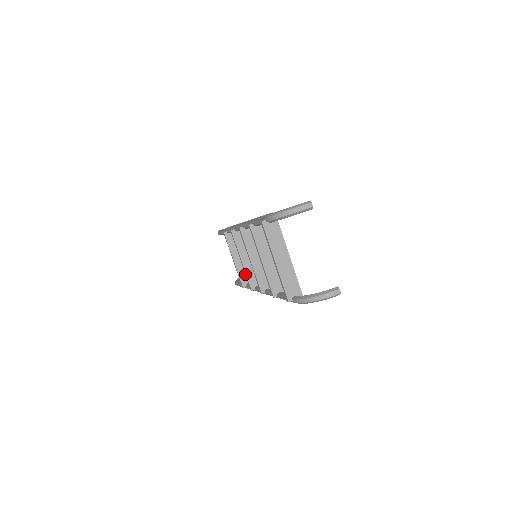
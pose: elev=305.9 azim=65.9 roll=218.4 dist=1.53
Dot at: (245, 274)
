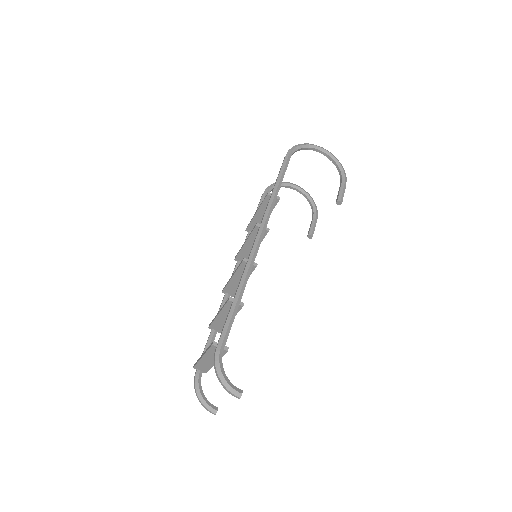
Dot at: (240, 249)
